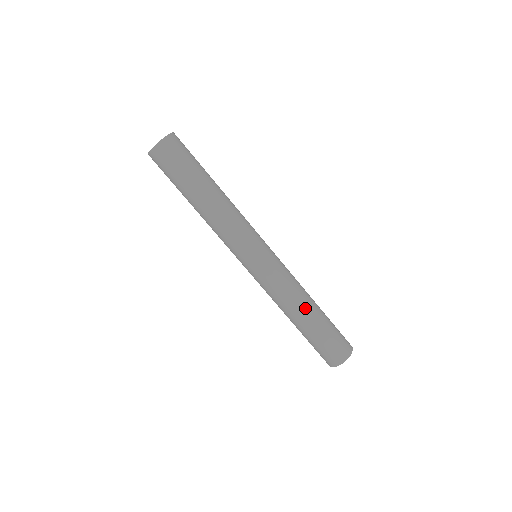
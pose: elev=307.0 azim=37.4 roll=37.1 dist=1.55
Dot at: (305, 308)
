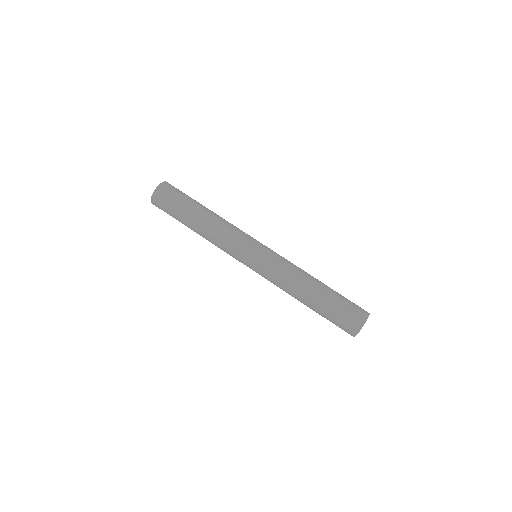
Dot at: (303, 295)
